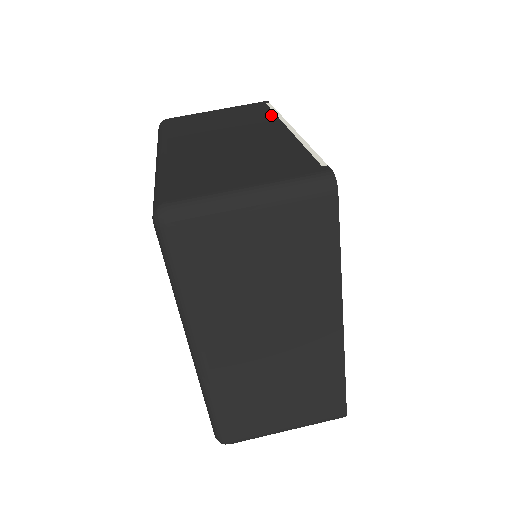
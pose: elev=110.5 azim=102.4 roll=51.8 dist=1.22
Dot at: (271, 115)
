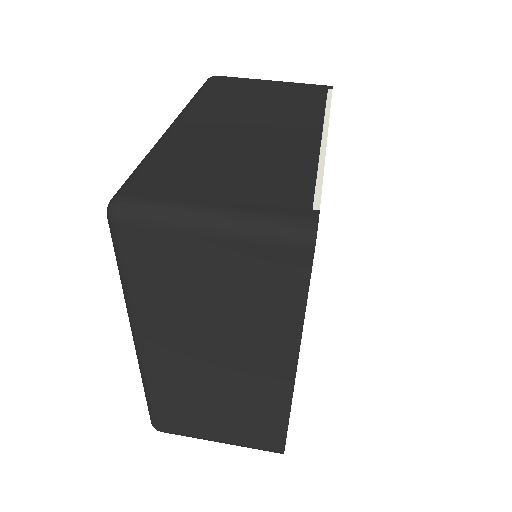
Dot at: (319, 109)
